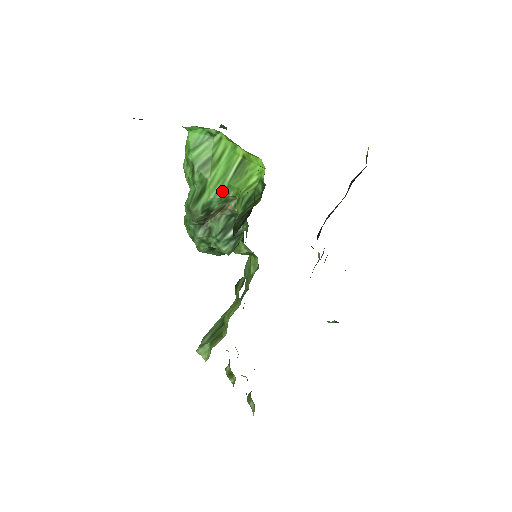
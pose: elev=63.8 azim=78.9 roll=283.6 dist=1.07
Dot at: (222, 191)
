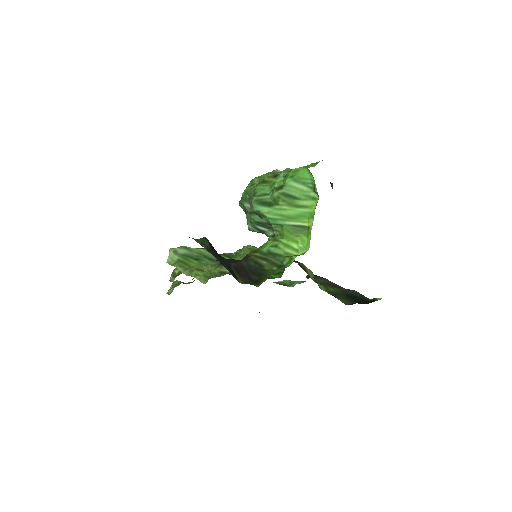
Dot at: (276, 222)
